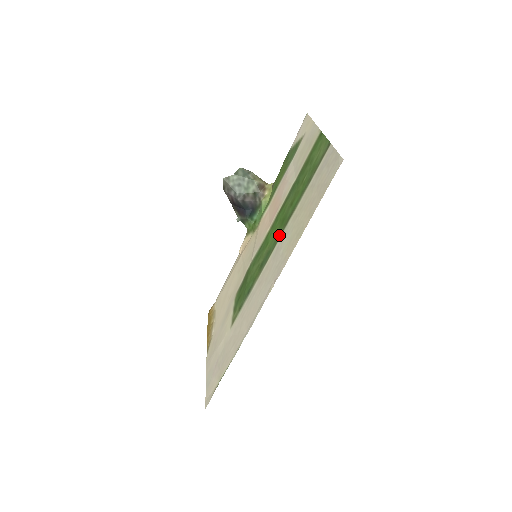
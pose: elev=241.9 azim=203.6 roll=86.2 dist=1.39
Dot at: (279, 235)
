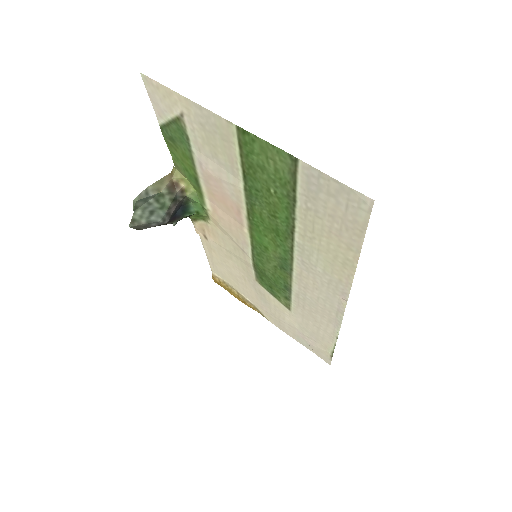
Dot at: (288, 248)
